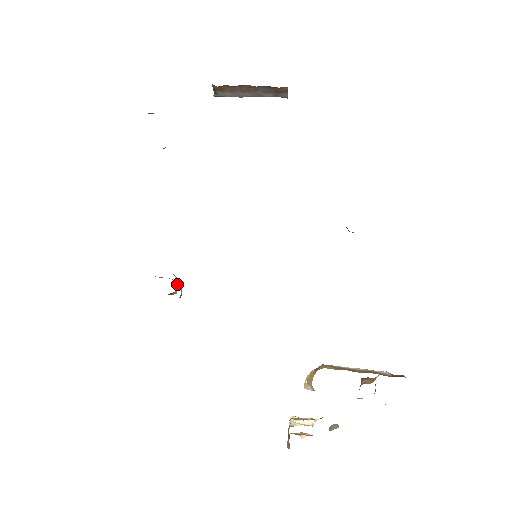
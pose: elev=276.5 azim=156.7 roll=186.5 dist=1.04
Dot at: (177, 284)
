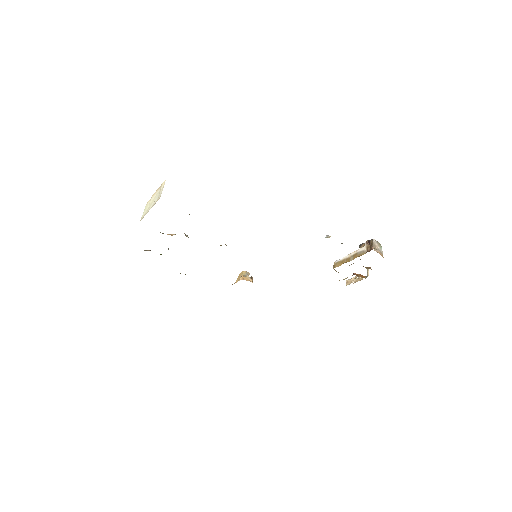
Dot at: (246, 272)
